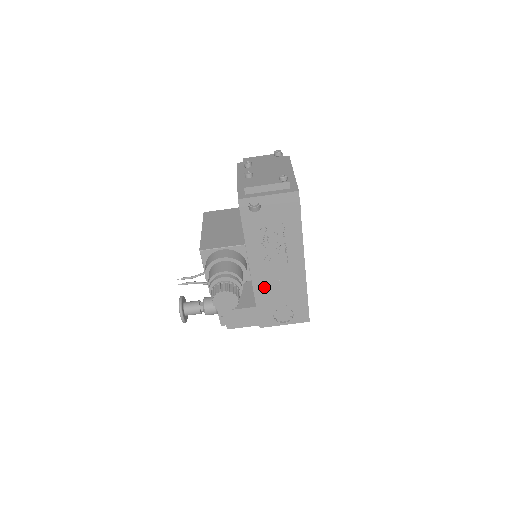
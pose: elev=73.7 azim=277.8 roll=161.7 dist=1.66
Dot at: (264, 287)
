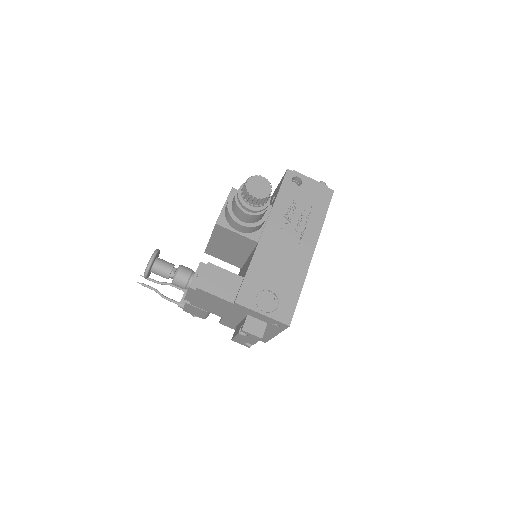
Dot at: (266, 255)
